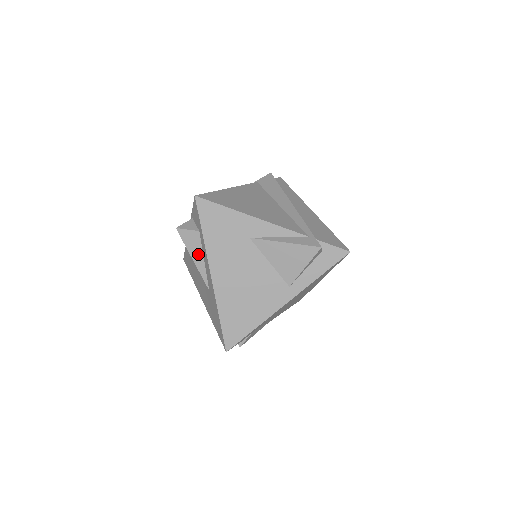
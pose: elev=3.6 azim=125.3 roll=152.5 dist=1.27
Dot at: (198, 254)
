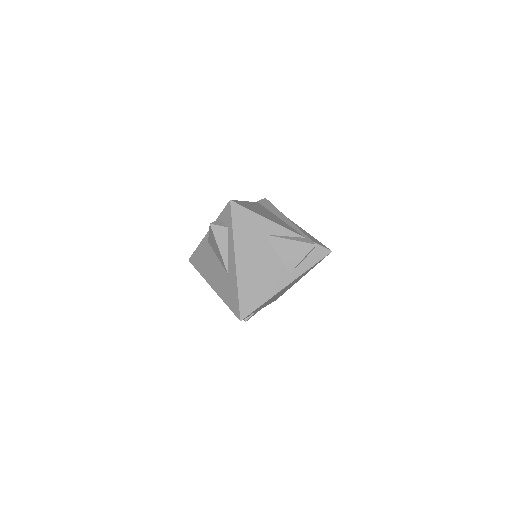
Dot at: (224, 245)
